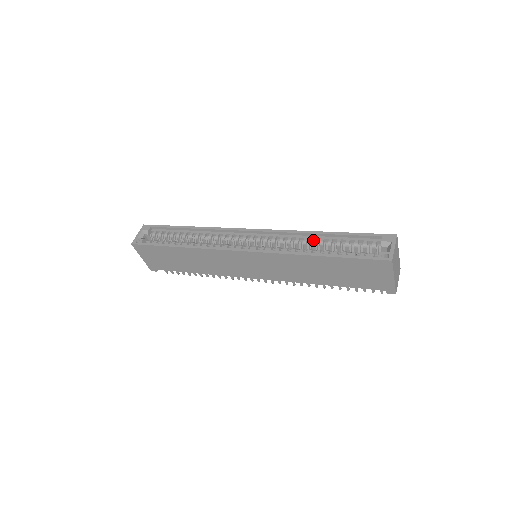
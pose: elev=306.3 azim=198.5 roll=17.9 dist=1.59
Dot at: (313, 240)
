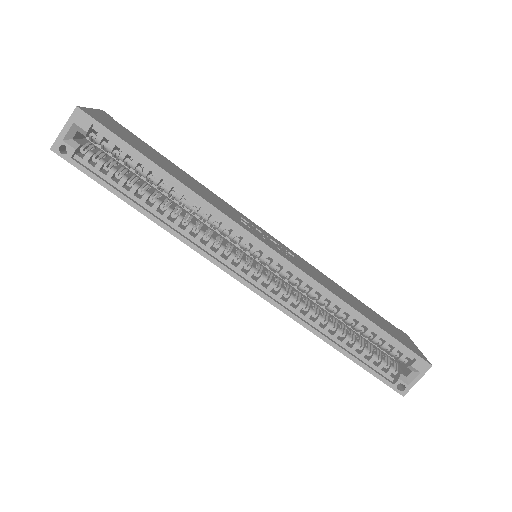
Dot at: (340, 313)
